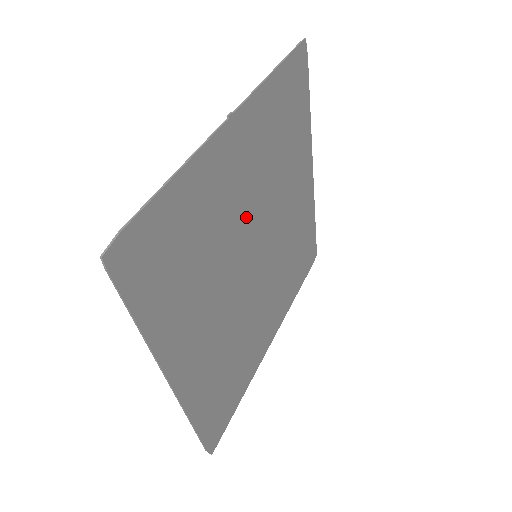
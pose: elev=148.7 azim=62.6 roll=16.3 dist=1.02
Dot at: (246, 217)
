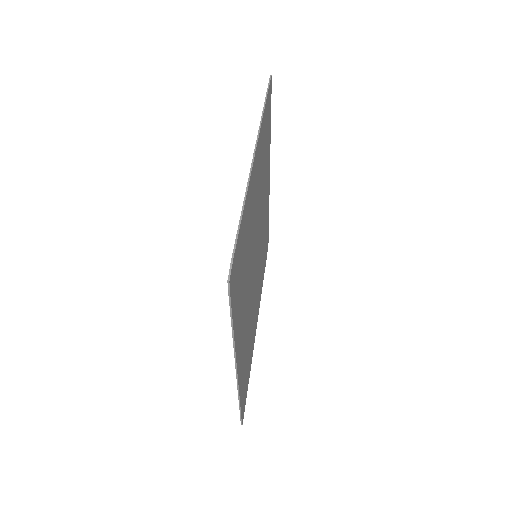
Dot at: (255, 227)
